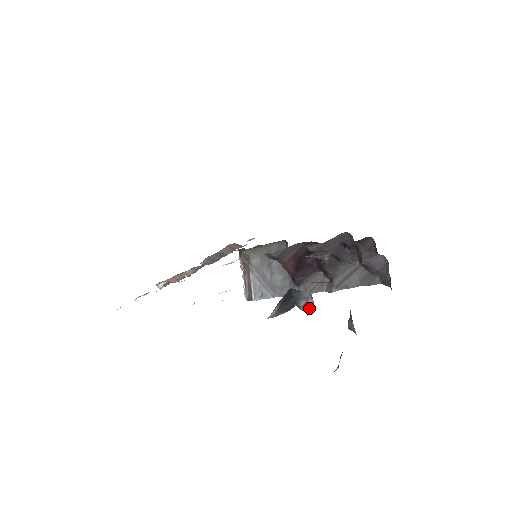
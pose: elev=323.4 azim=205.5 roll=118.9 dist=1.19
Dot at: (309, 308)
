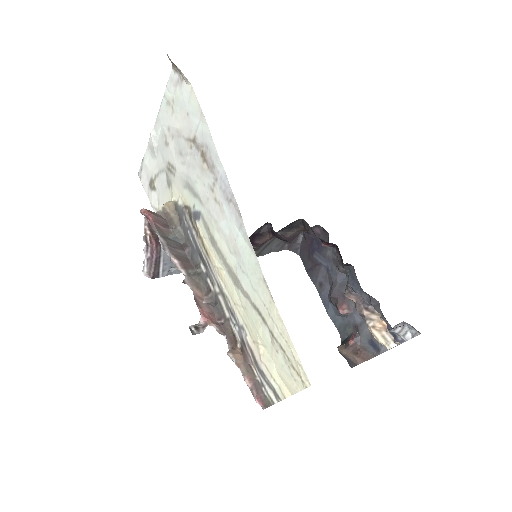
Dot at: (402, 332)
